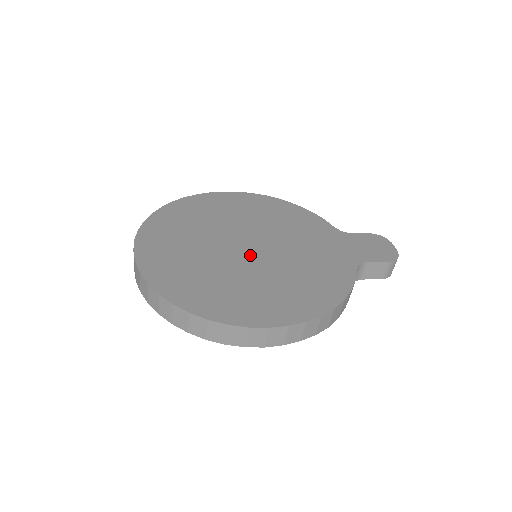
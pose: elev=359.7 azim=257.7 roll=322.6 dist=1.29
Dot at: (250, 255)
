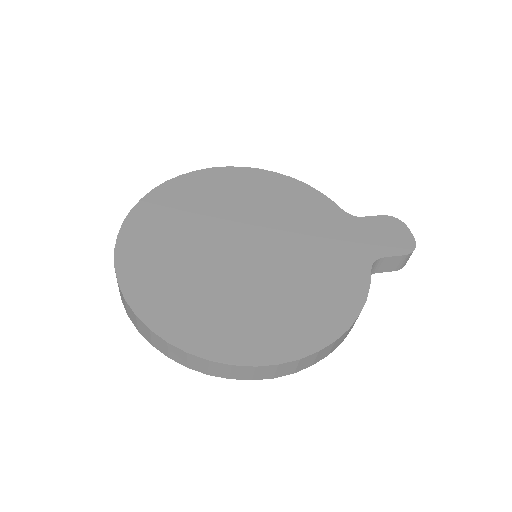
Dot at: (250, 261)
